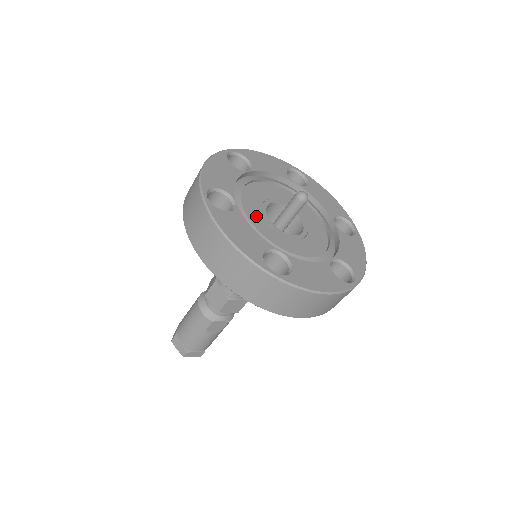
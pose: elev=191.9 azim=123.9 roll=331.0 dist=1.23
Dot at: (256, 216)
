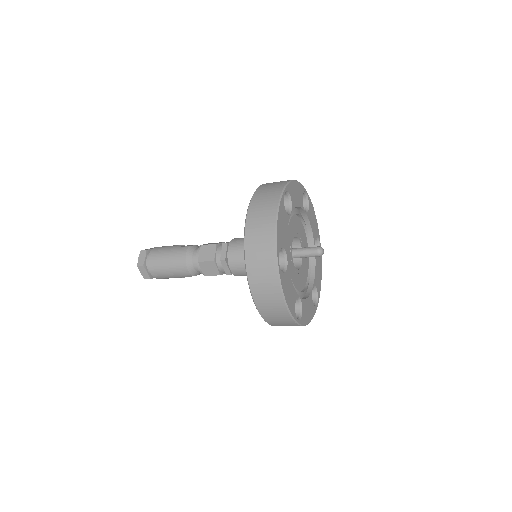
Dot at: (289, 260)
